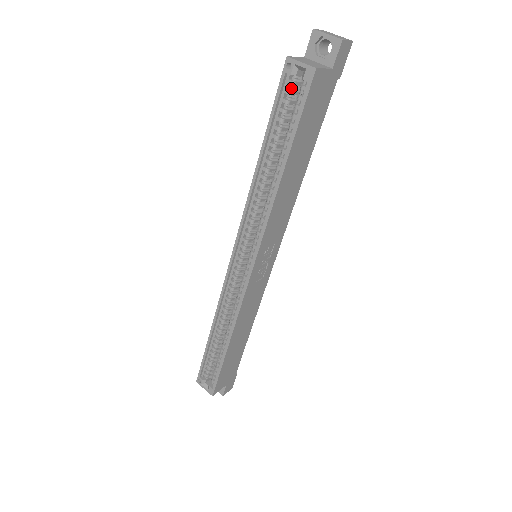
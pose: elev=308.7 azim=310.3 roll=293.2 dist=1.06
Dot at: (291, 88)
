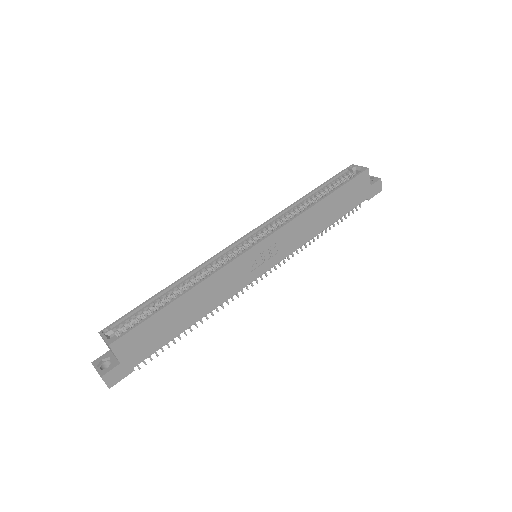
Dot at: (347, 176)
